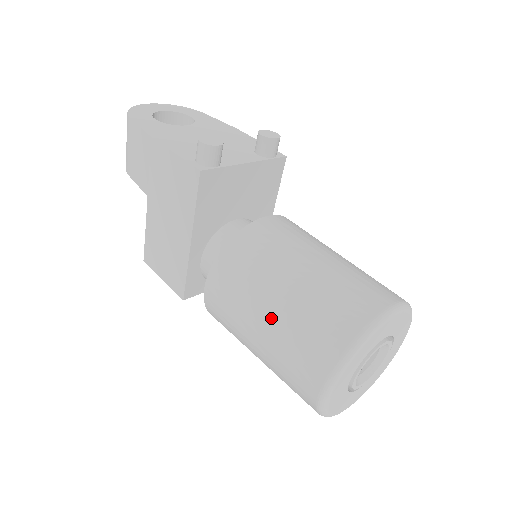
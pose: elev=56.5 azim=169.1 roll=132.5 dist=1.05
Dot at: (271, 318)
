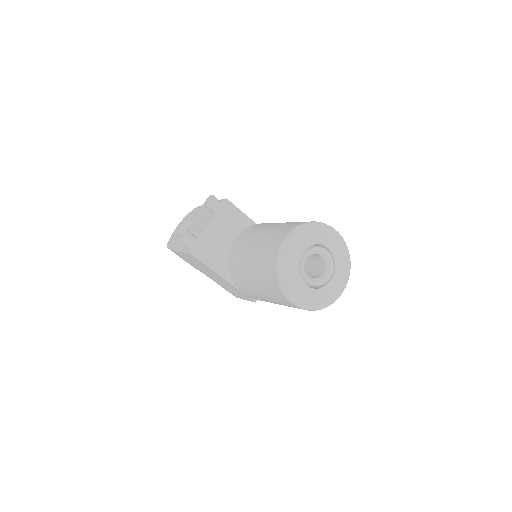
Dot at: (258, 288)
